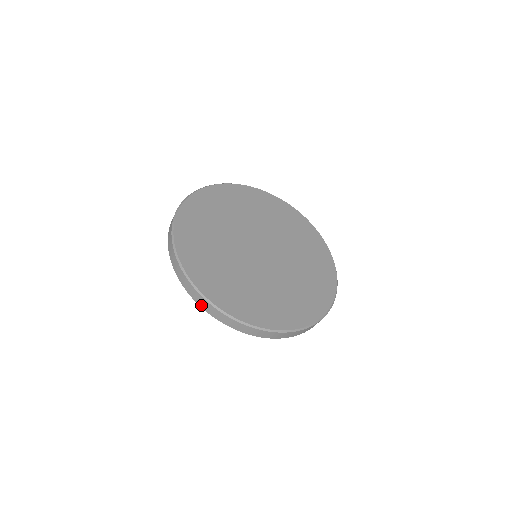
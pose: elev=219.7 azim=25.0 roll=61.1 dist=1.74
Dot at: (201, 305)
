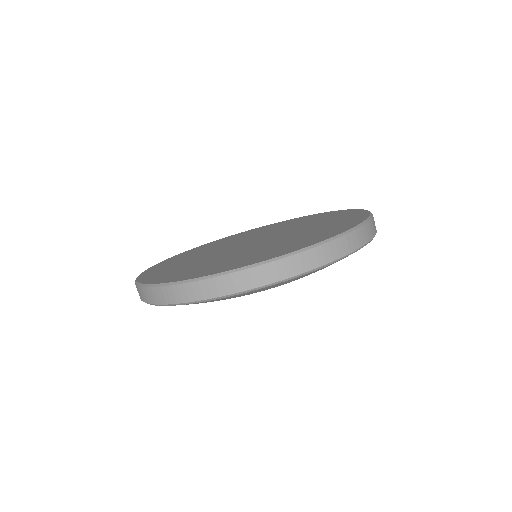
Dot at: (261, 283)
